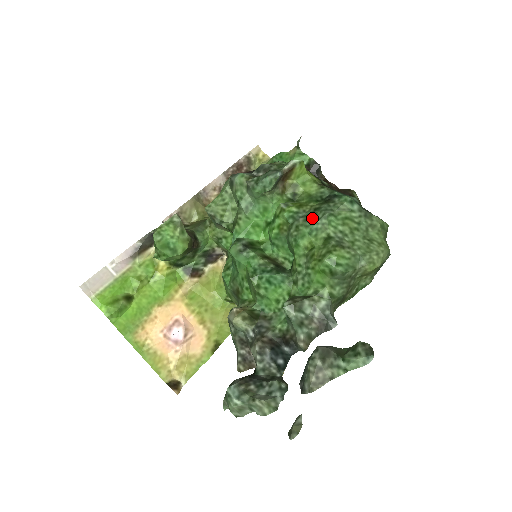
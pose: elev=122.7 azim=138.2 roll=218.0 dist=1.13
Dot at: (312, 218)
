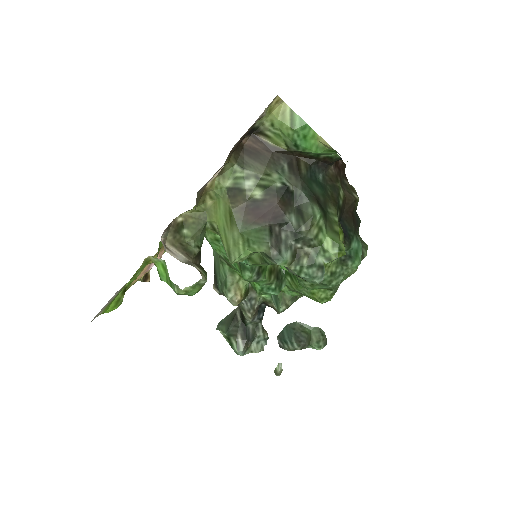
Dot at: (328, 285)
